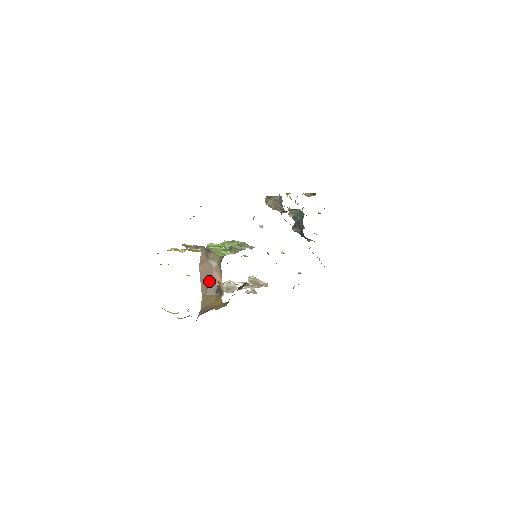
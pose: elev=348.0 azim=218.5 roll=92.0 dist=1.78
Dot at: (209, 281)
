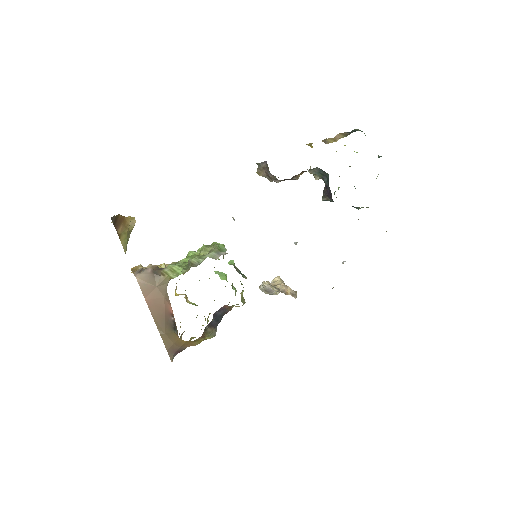
Dot at: (163, 315)
